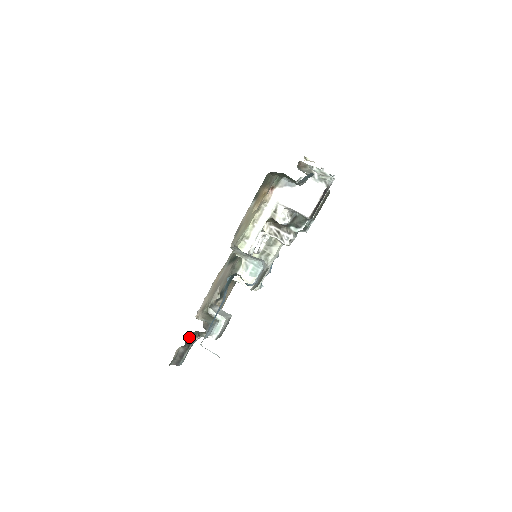
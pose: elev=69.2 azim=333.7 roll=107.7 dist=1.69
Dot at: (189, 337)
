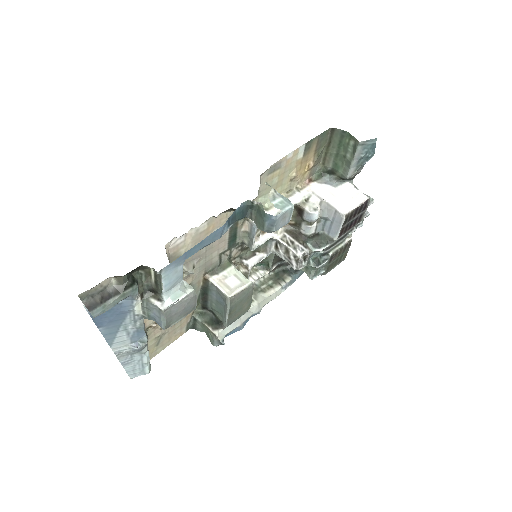
Dot at: (134, 278)
